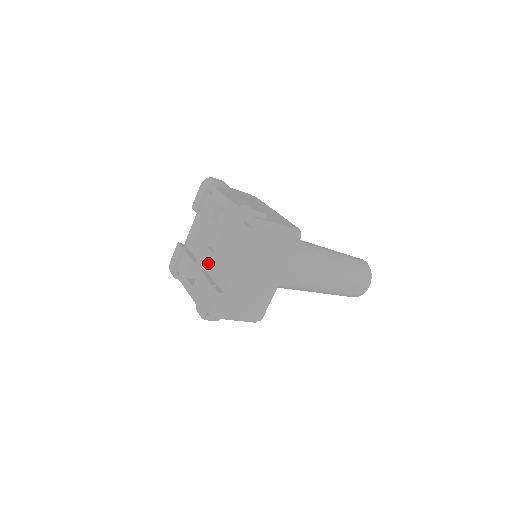
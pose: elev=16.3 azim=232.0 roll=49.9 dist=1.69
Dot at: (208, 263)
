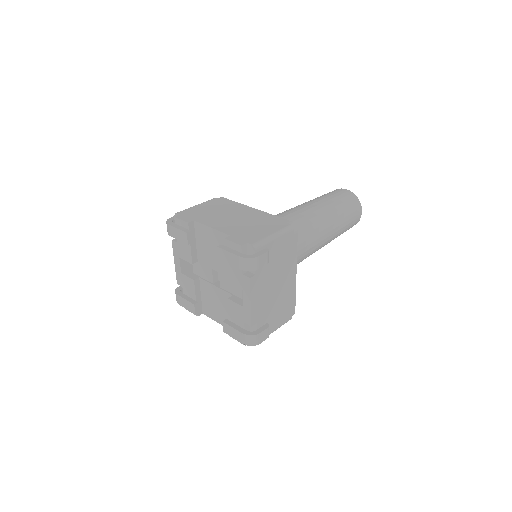
Dot at: (205, 277)
